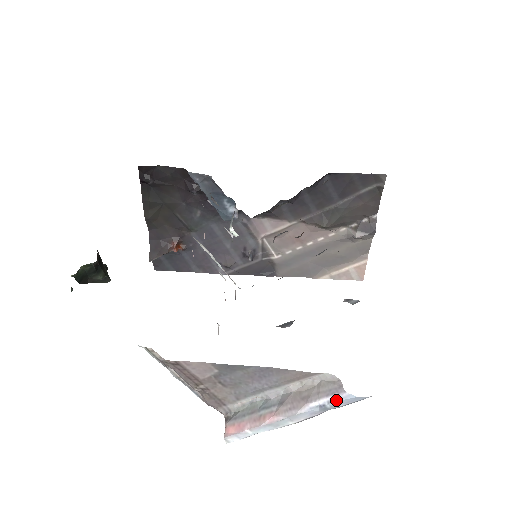
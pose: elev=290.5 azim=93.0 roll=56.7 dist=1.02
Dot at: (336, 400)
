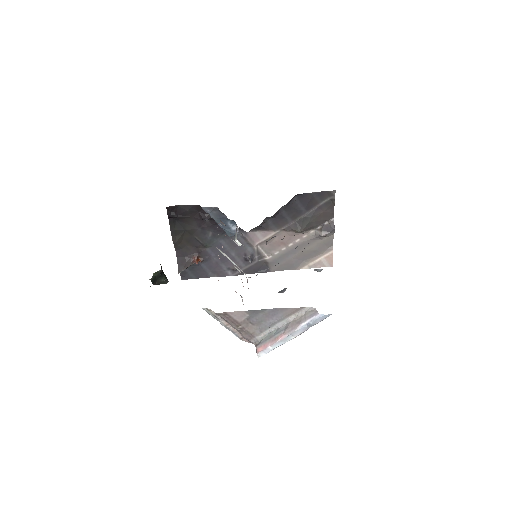
Dot at: (315, 319)
